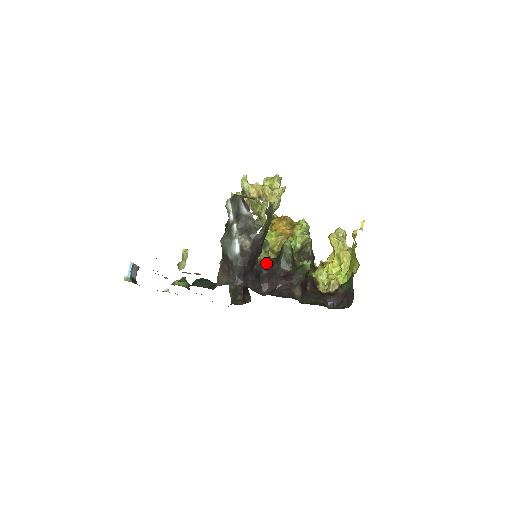
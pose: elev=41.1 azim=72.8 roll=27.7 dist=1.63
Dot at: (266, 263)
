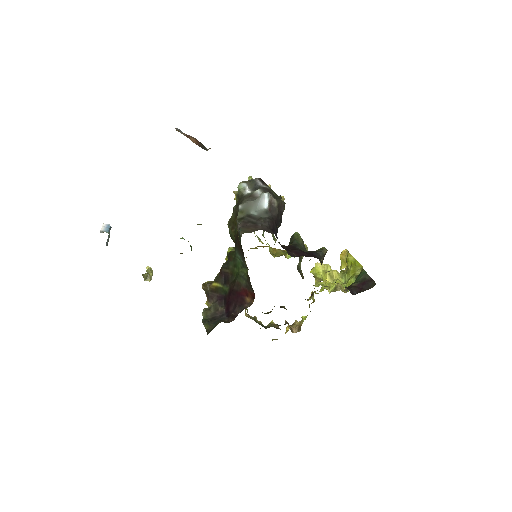
Dot at: occluded
